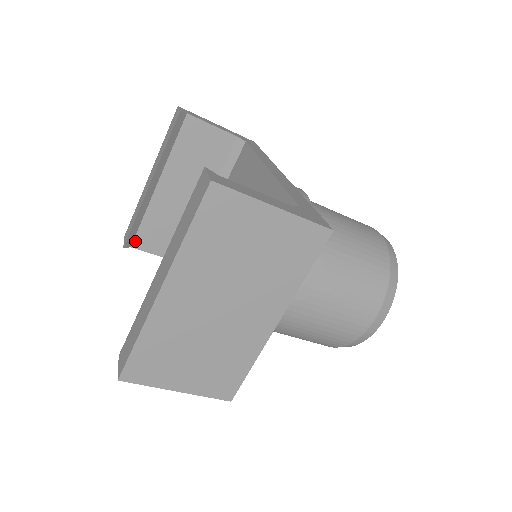
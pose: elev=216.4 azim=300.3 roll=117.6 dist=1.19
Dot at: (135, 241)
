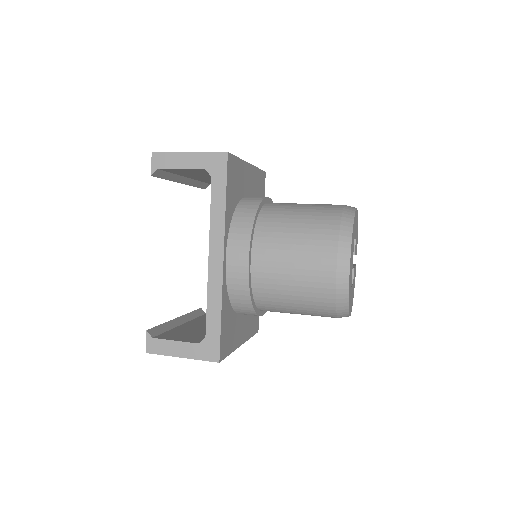
Dot at: (210, 183)
